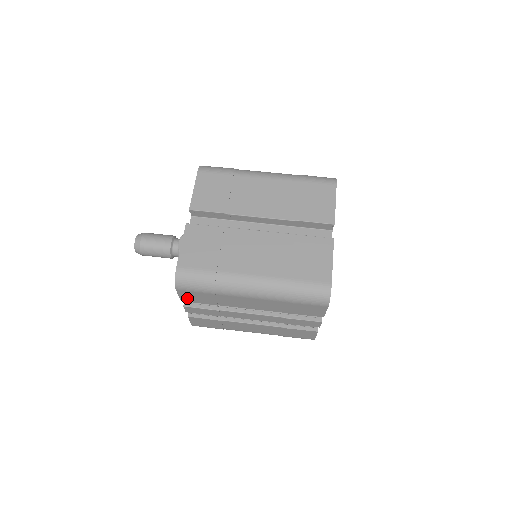
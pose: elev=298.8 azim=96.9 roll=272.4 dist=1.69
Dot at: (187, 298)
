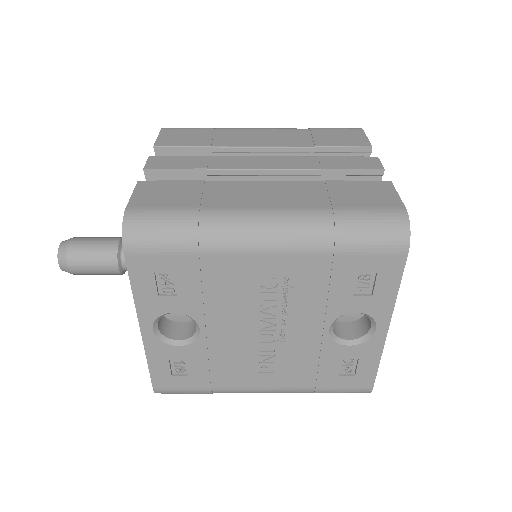
Dot at: (168, 141)
